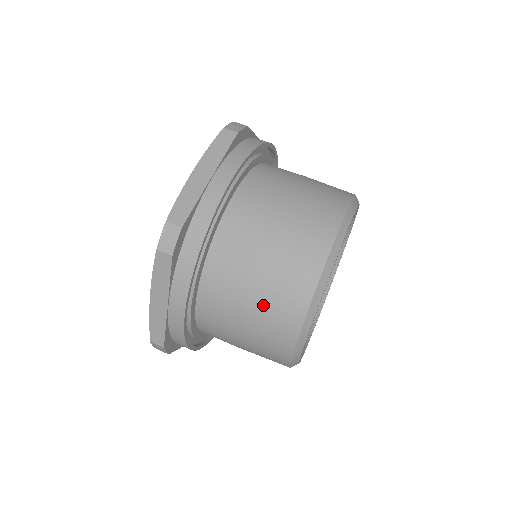
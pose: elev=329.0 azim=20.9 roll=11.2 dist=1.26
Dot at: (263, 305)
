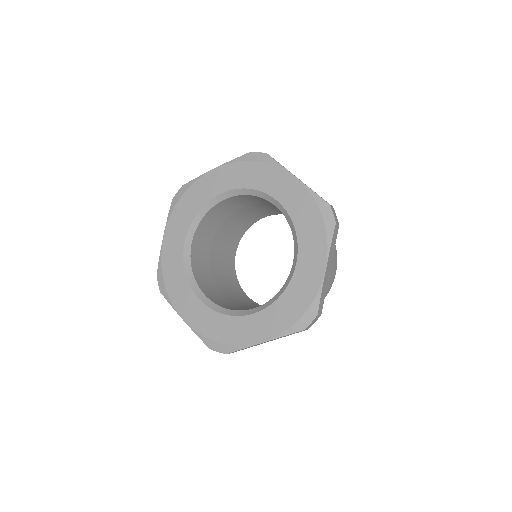
Dot at: occluded
